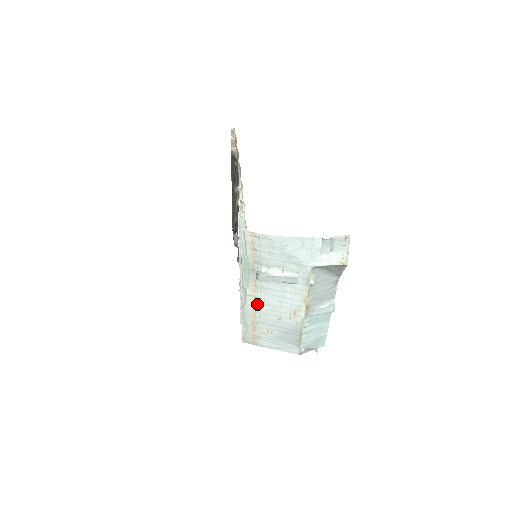
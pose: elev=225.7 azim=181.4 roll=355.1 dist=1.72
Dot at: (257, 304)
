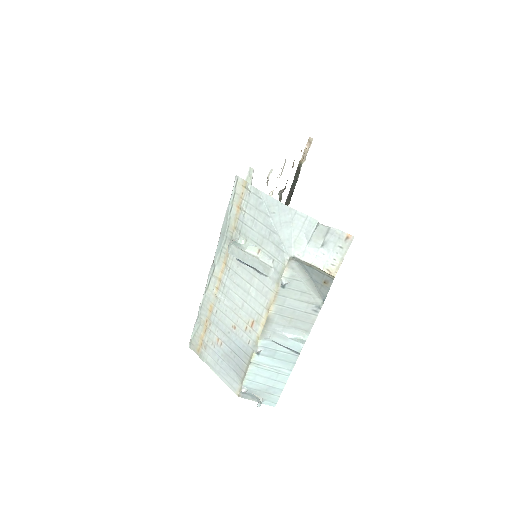
Dot at: (219, 293)
